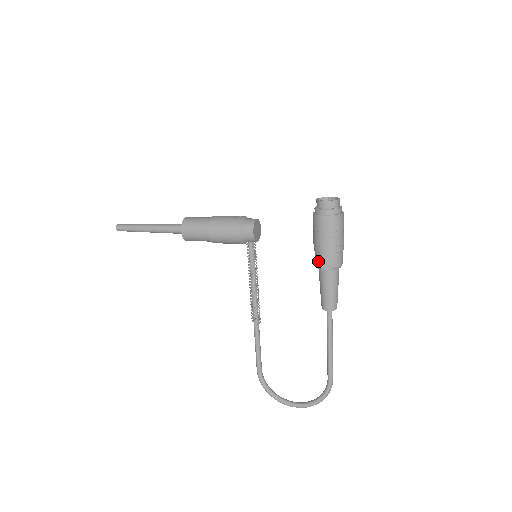
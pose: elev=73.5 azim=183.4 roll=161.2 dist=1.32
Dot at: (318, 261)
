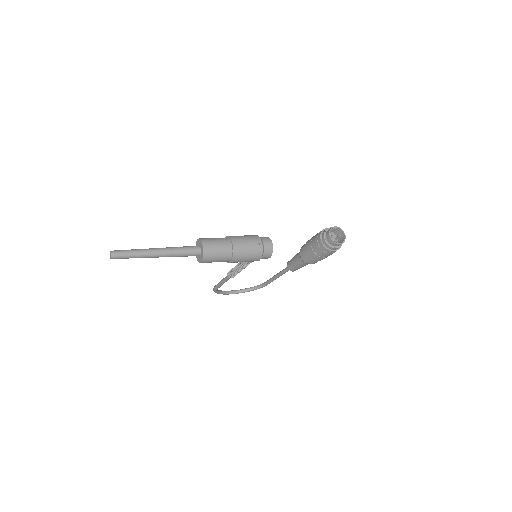
Dot at: (308, 261)
